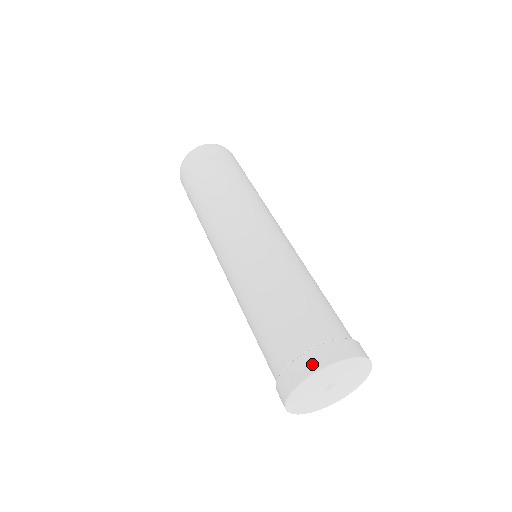
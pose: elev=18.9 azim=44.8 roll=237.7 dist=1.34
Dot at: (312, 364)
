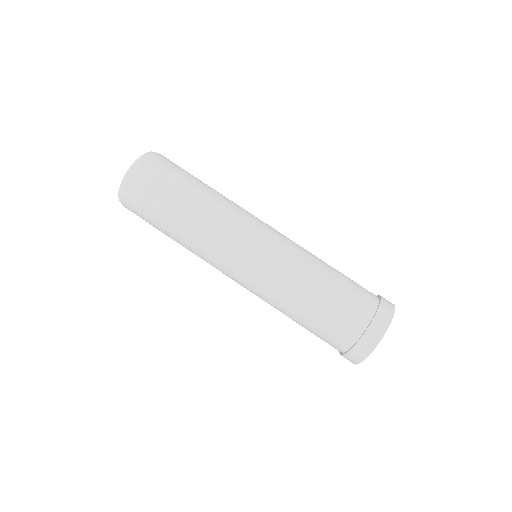
Dot at: (378, 332)
